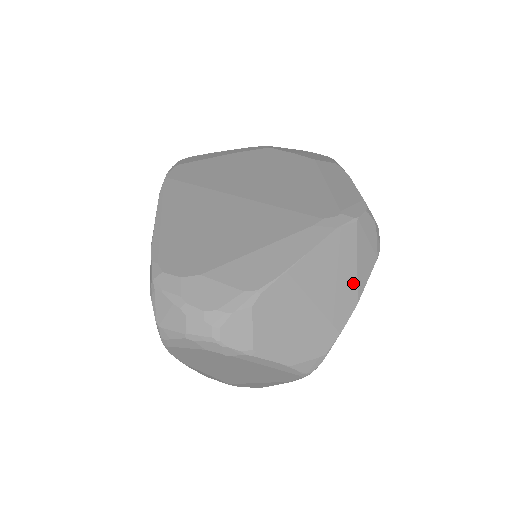
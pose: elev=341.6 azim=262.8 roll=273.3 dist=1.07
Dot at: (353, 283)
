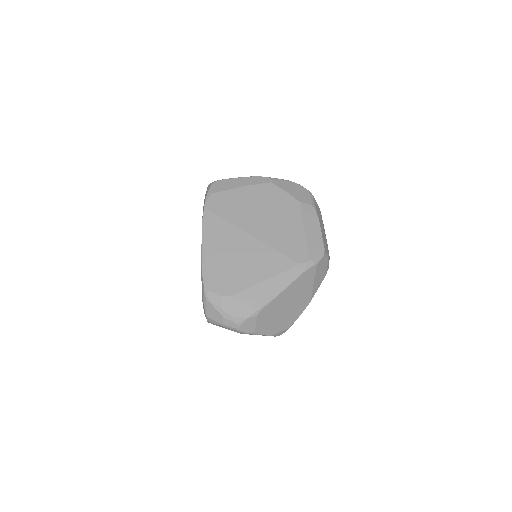
Dot at: (309, 294)
